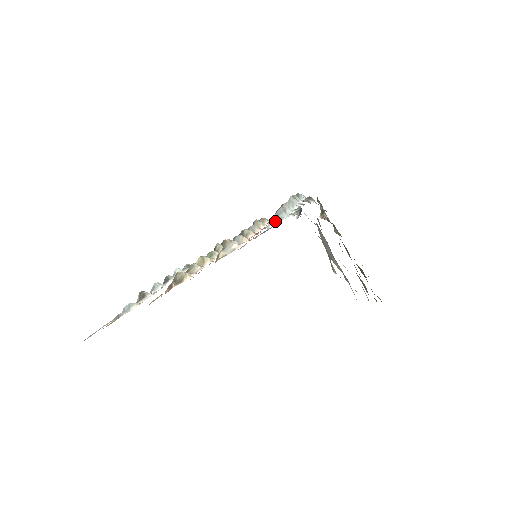
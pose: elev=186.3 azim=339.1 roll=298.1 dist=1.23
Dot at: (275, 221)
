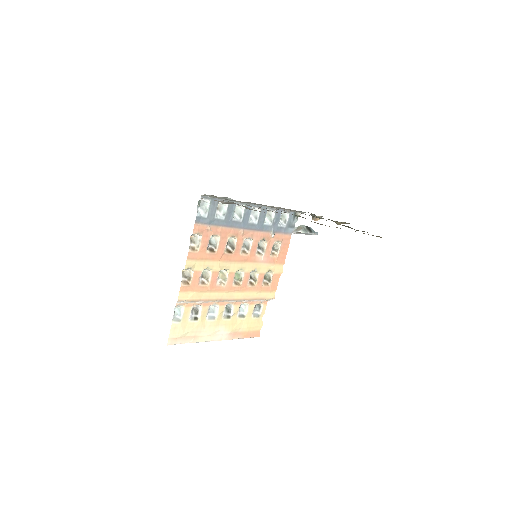
Dot at: (204, 210)
